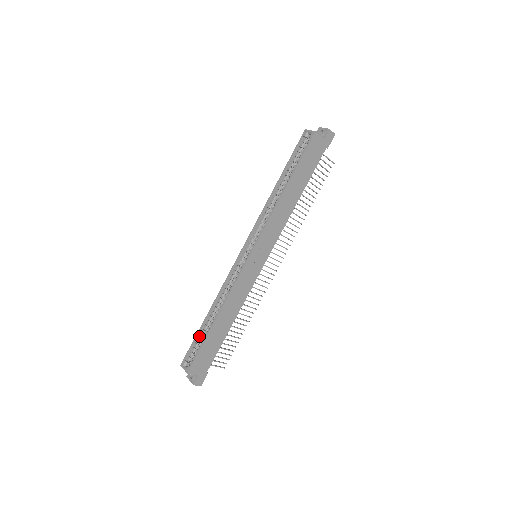
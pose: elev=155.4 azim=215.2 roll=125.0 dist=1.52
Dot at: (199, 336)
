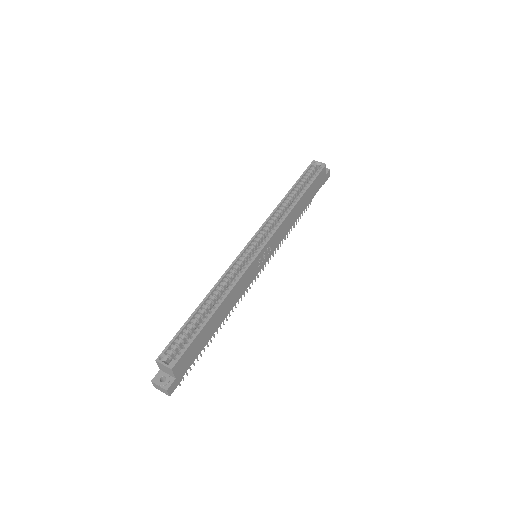
Dot at: (186, 327)
